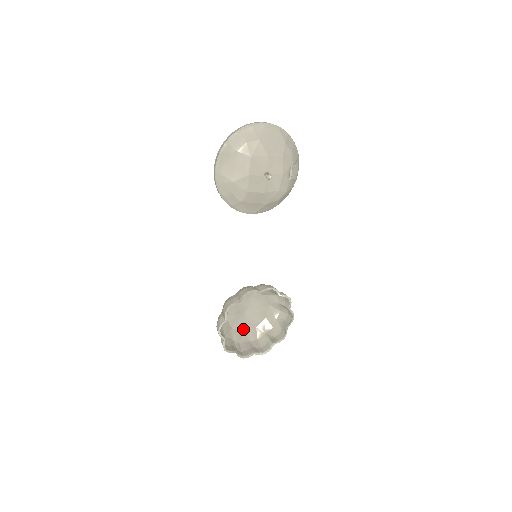
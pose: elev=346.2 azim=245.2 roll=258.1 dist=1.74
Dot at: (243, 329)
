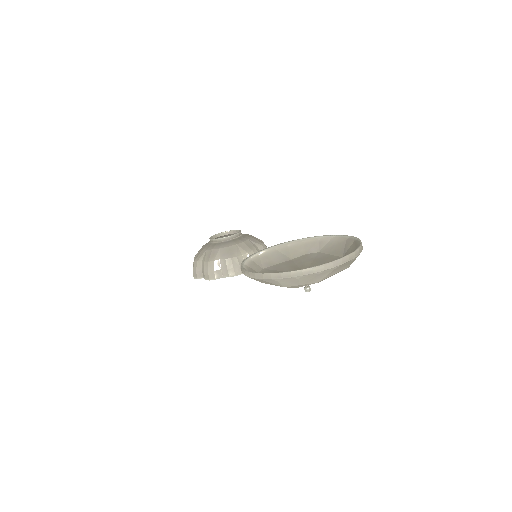
Dot at: occluded
